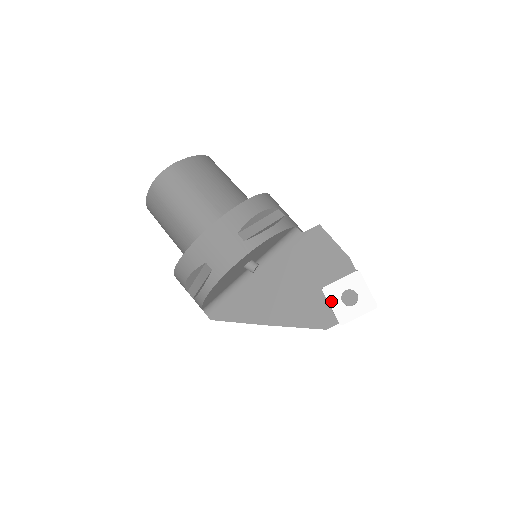
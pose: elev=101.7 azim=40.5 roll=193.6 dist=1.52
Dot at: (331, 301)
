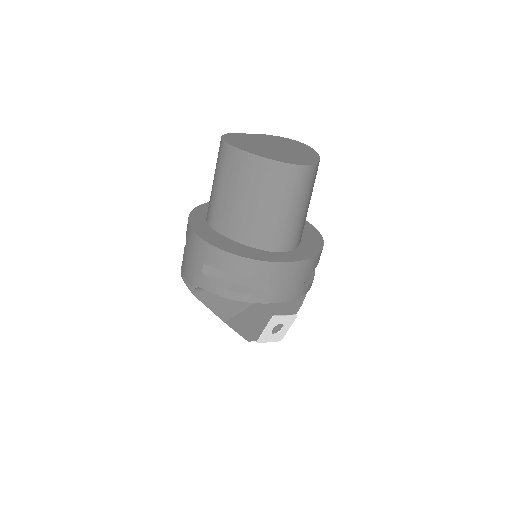
Dot at: (269, 326)
